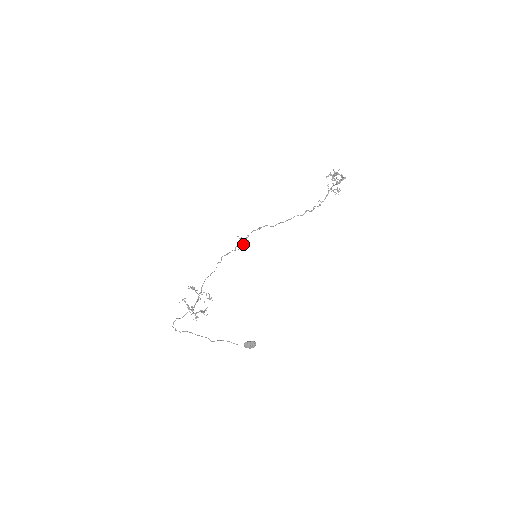
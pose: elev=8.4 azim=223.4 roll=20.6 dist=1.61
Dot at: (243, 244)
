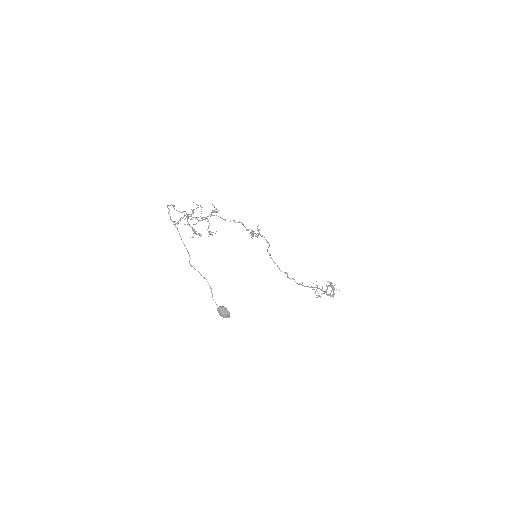
Dot at: (256, 236)
